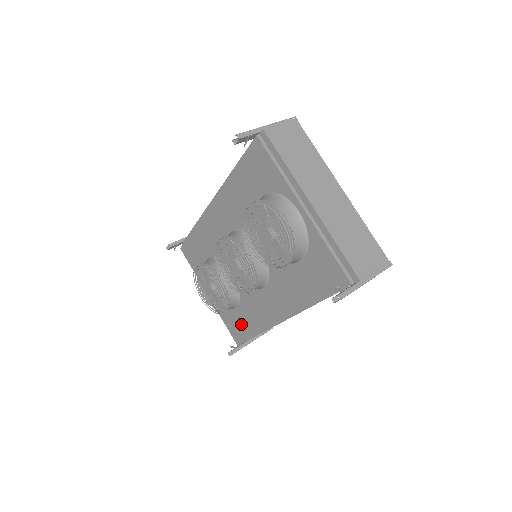
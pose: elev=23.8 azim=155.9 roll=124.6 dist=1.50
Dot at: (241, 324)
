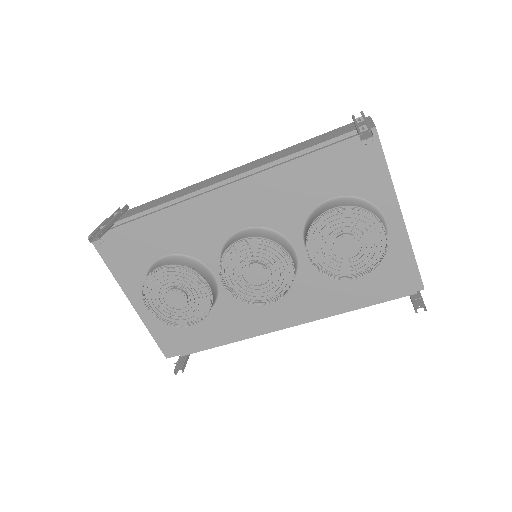
Dot at: (197, 334)
